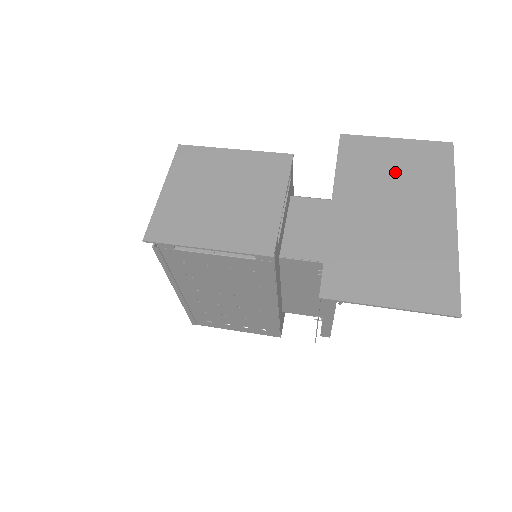
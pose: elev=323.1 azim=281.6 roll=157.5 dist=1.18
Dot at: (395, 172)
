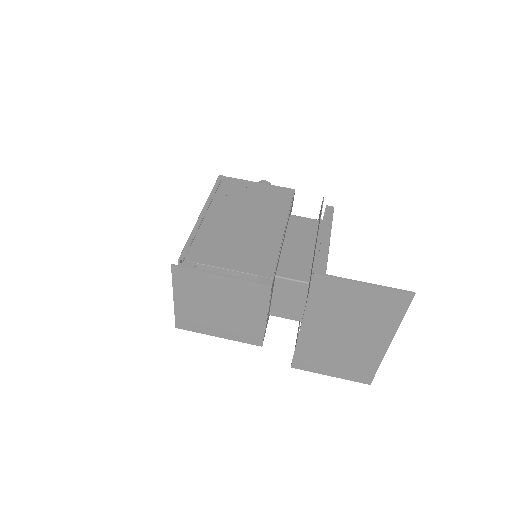
Dot at: (355, 310)
